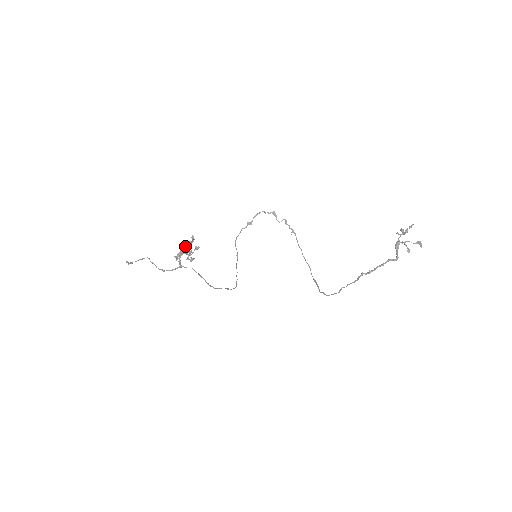
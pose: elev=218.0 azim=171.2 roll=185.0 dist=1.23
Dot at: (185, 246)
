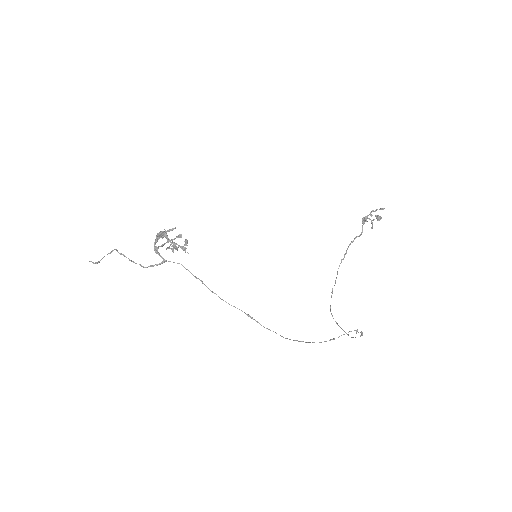
Dot at: (162, 232)
